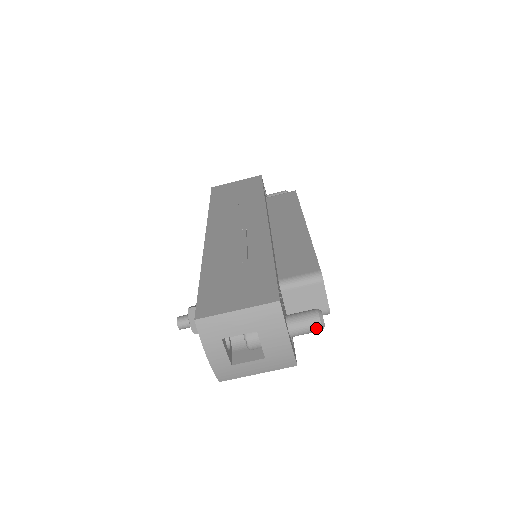
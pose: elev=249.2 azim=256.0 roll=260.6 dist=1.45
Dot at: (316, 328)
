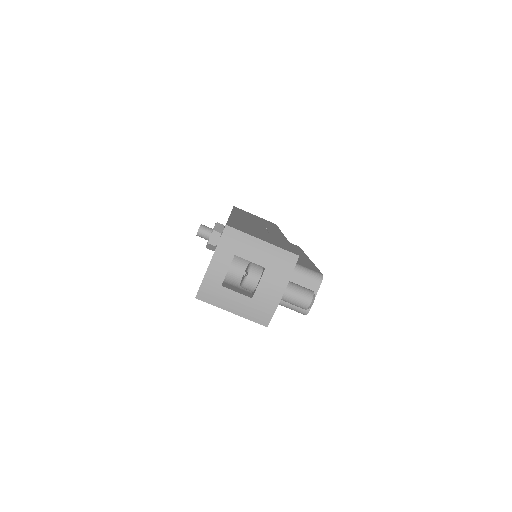
Dot at: (306, 302)
